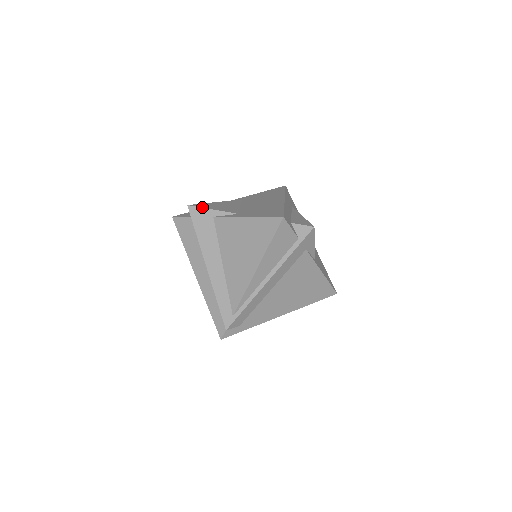
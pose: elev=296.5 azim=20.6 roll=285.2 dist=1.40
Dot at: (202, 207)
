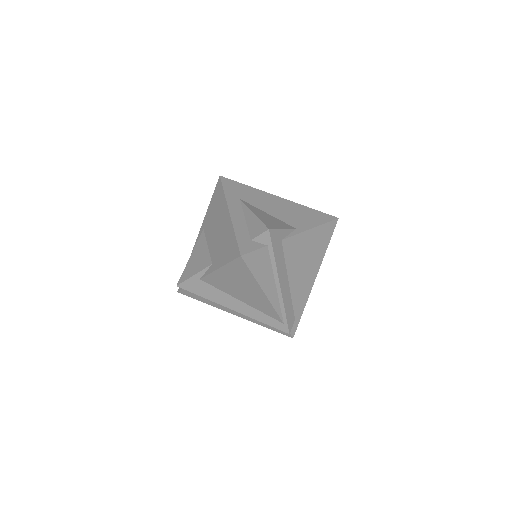
Dot at: (186, 279)
